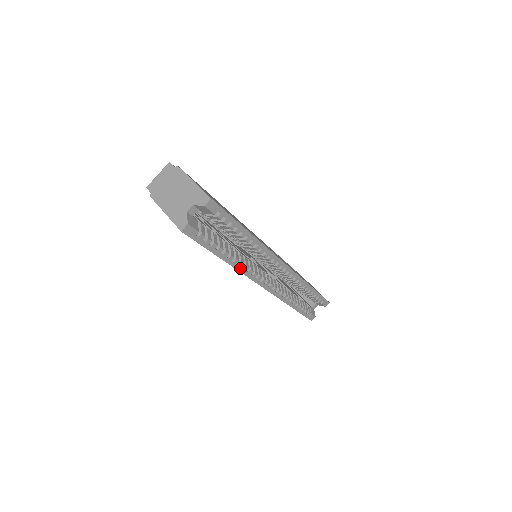
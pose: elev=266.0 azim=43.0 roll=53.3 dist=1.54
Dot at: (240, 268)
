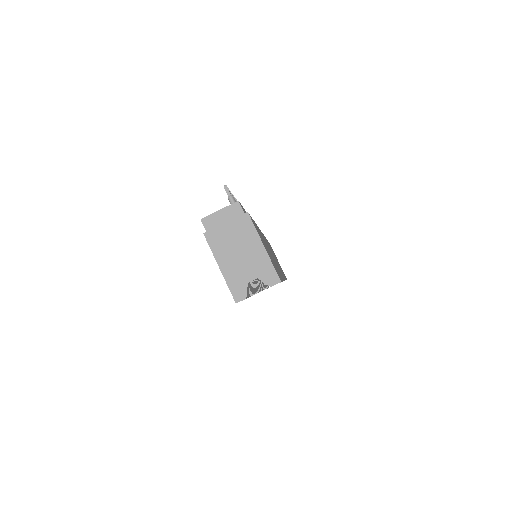
Dot at: occluded
